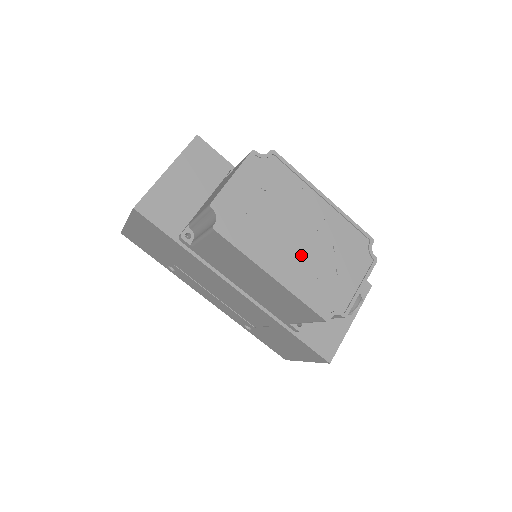
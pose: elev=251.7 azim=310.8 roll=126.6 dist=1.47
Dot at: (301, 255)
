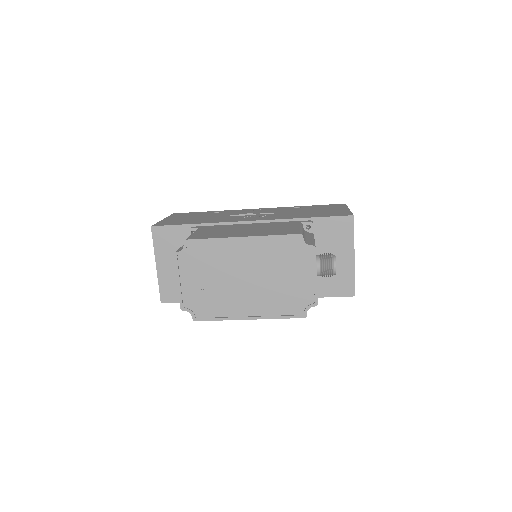
Dot at: (257, 291)
